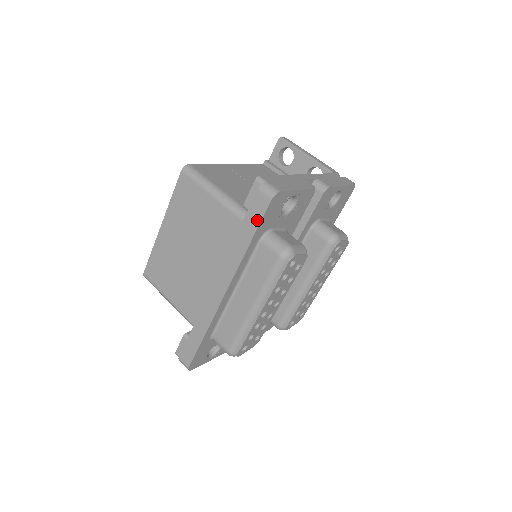
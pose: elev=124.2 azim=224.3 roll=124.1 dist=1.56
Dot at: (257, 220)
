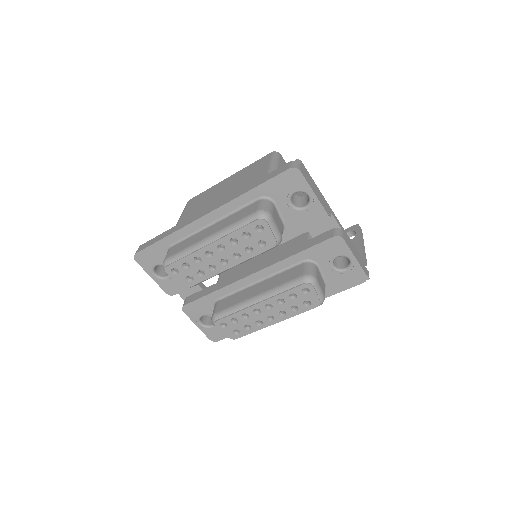
Dot at: (270, 177)
